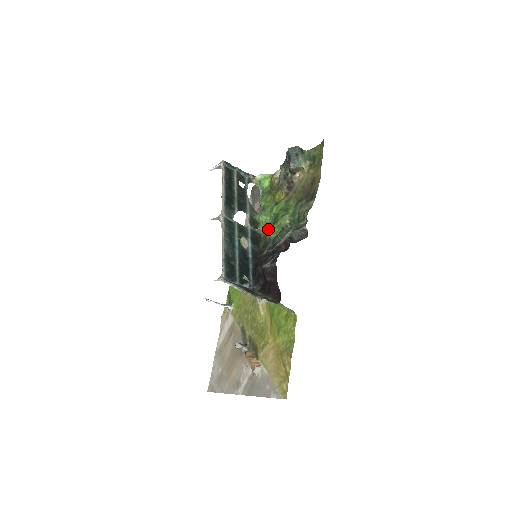
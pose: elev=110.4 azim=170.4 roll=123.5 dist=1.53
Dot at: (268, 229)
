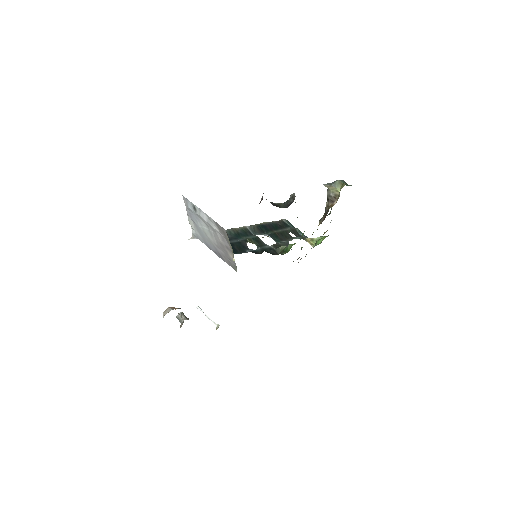
Dot at: occluded
